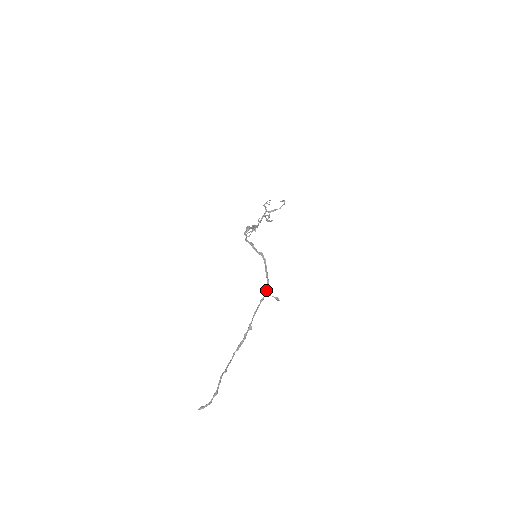
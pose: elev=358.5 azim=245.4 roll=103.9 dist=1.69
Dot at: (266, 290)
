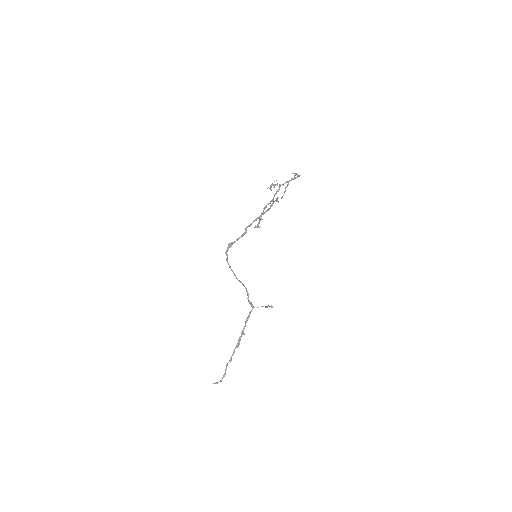
Dot at: (251, 306)
